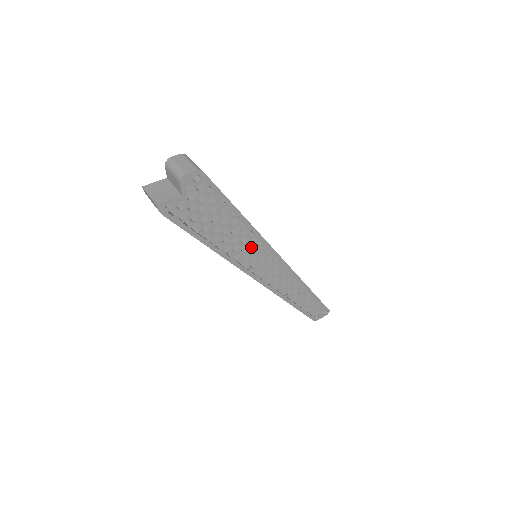
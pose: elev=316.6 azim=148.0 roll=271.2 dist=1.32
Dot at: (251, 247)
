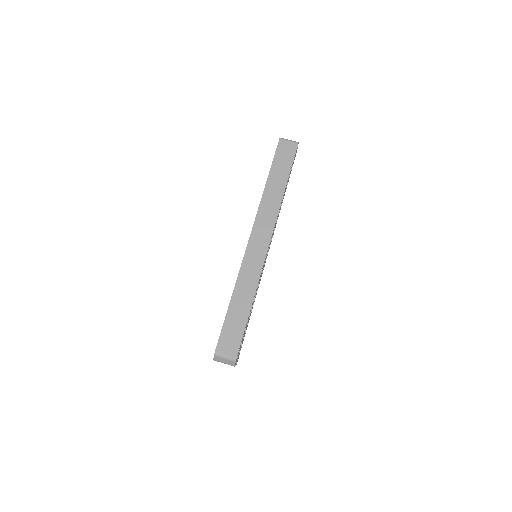
Dot at: (259, 281)
